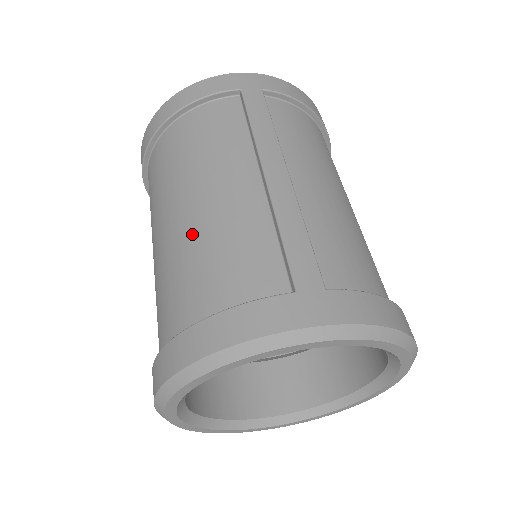
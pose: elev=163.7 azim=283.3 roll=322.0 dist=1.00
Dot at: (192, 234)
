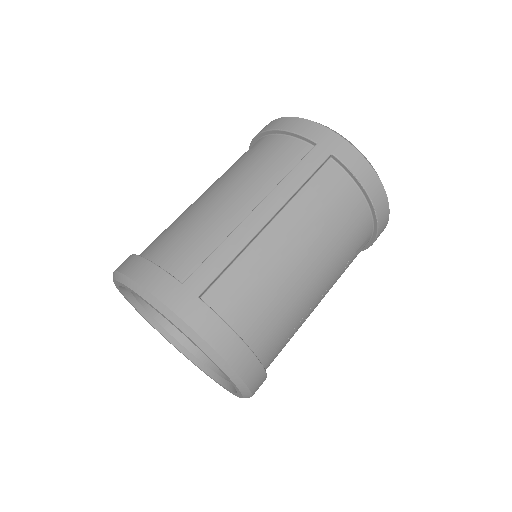
Dot at: (195, 211)
